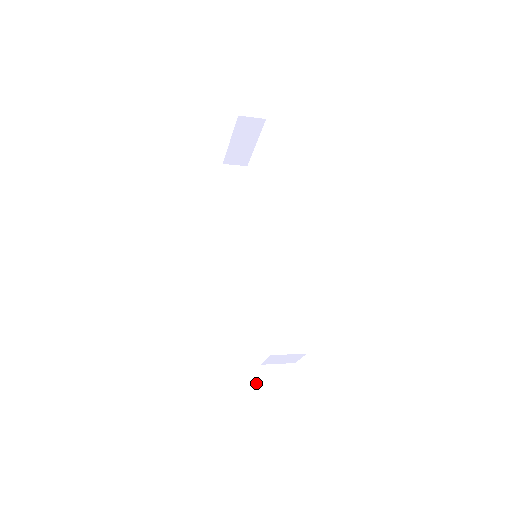
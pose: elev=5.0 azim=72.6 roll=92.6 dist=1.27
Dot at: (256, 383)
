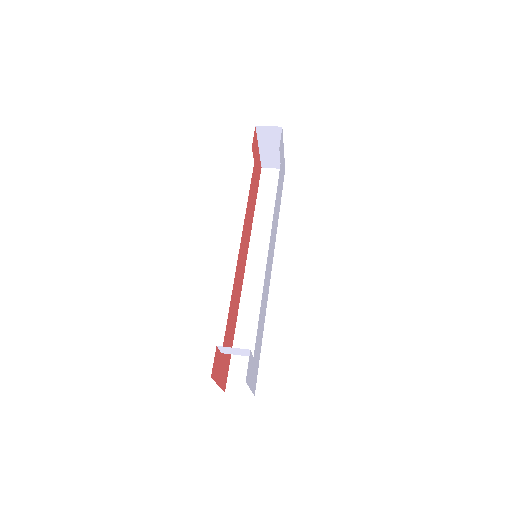
Dot at: (237, 369)
